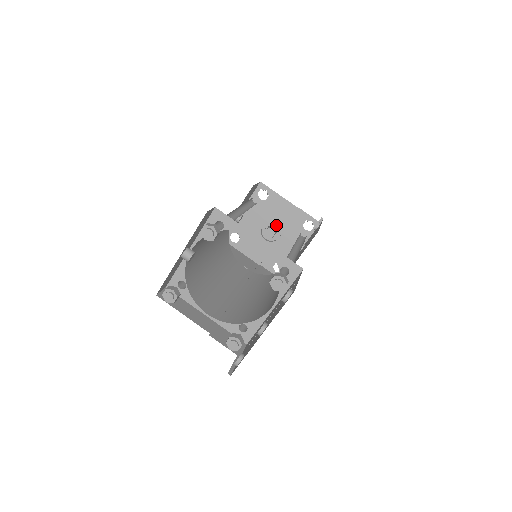
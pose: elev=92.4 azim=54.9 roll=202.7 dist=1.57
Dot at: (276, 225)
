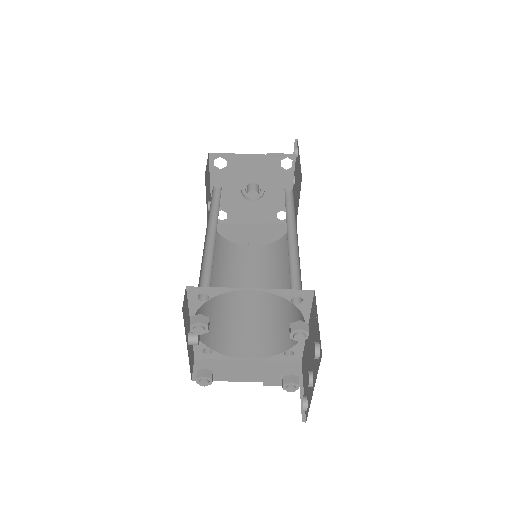
Dot at: (254, 181)
